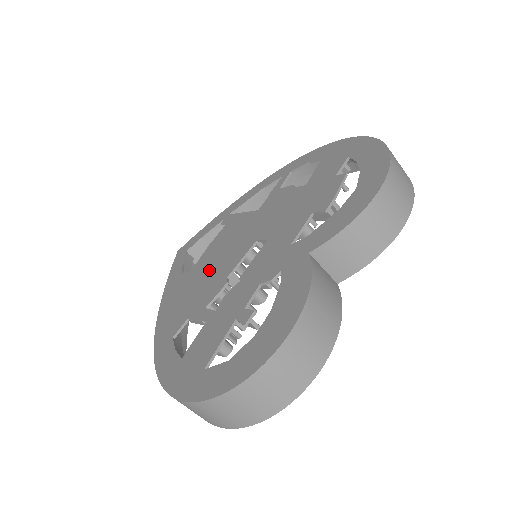
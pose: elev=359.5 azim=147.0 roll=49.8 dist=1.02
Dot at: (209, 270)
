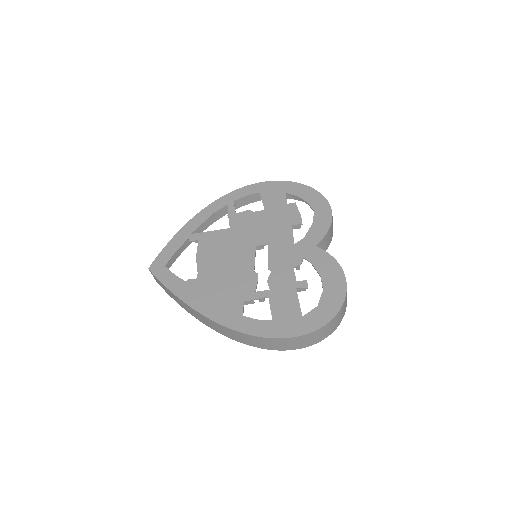
Dot at: (225, 272)
